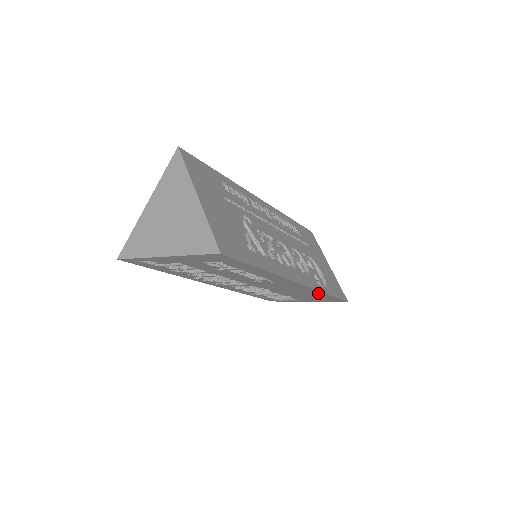
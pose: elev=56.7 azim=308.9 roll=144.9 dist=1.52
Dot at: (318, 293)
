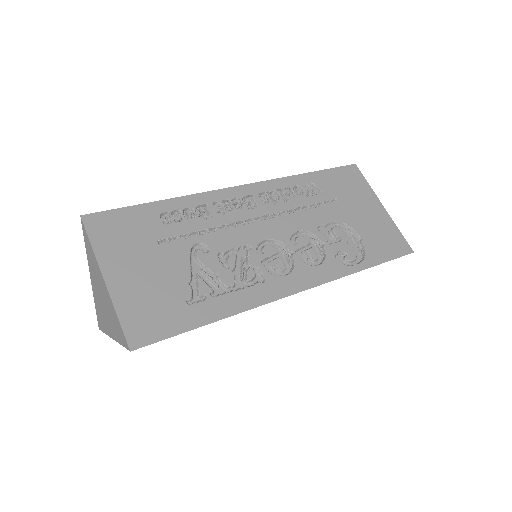
Dot at: occluded
